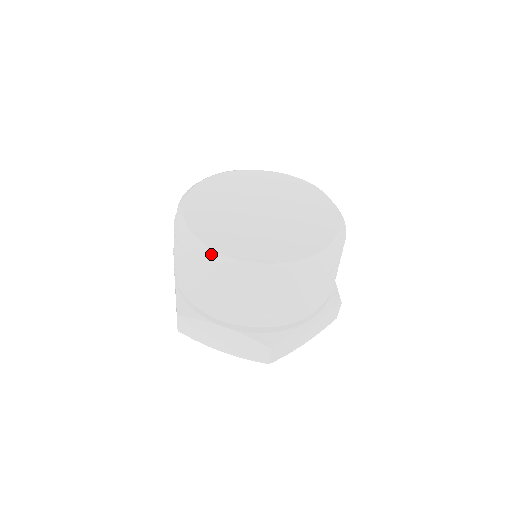
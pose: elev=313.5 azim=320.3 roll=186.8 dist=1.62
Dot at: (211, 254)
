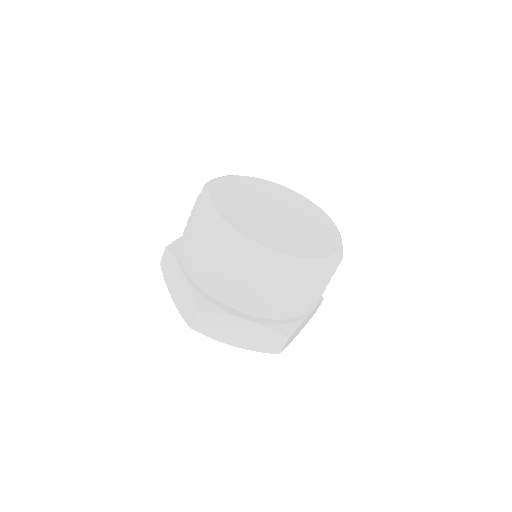
Dot at: (258, 248)
